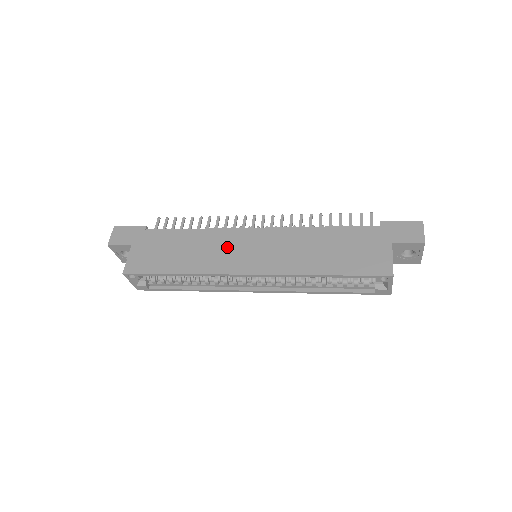
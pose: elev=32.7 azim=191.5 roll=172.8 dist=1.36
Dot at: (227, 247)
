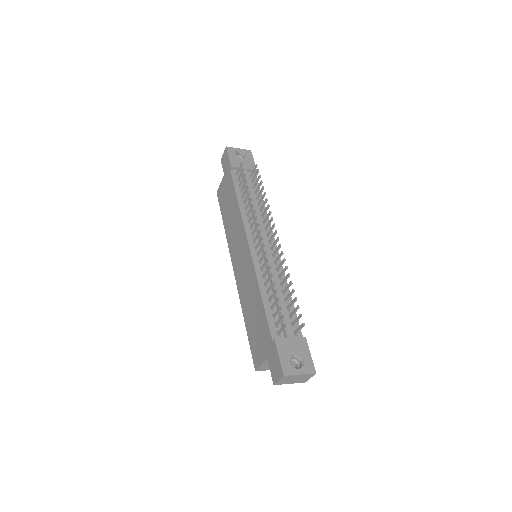
Dot at: (237, 239)
